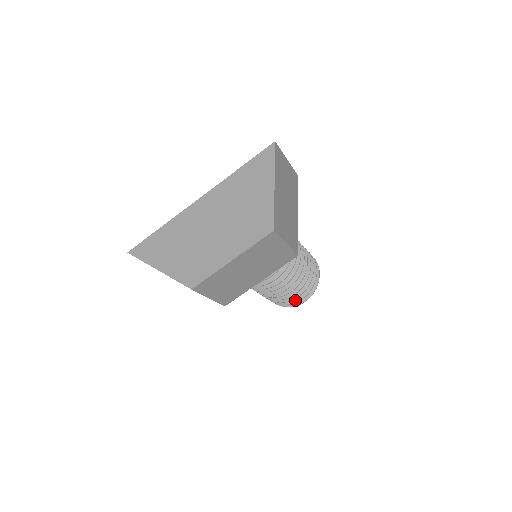
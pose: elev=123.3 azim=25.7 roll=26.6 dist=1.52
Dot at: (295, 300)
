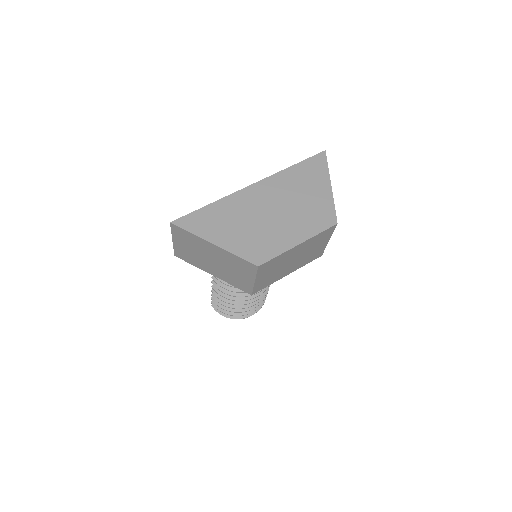
Dot at: (248, 312)
